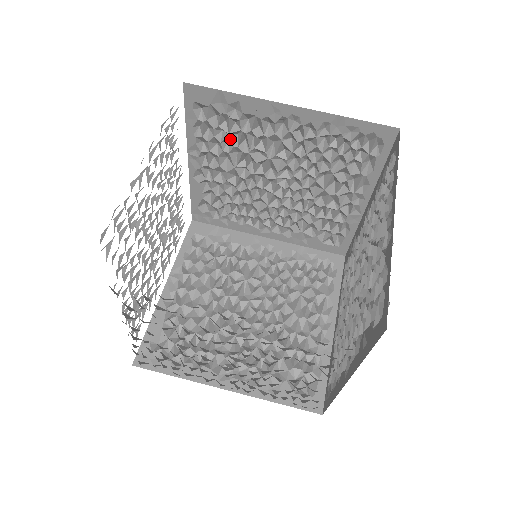
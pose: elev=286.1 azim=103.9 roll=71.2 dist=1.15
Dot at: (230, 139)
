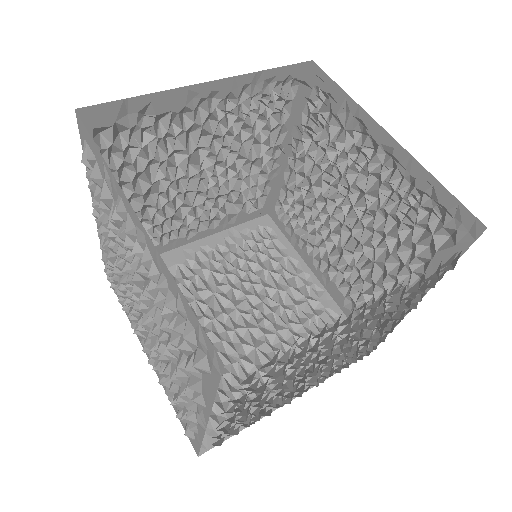
Dot at: occluded
